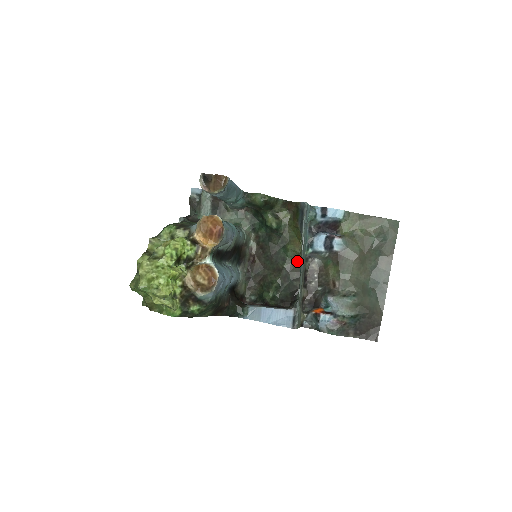
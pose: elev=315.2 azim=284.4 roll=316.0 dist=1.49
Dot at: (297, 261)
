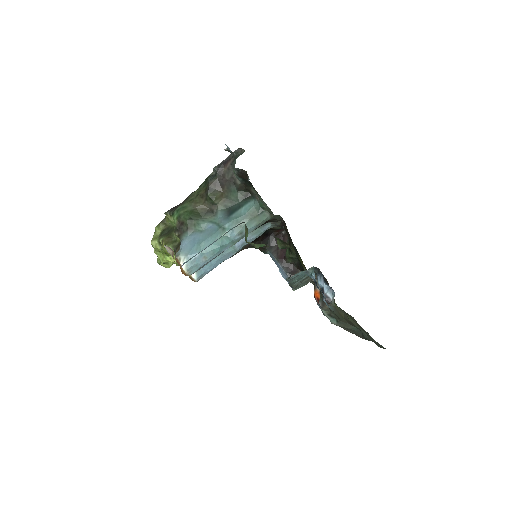
Dot at: (305, 267)
